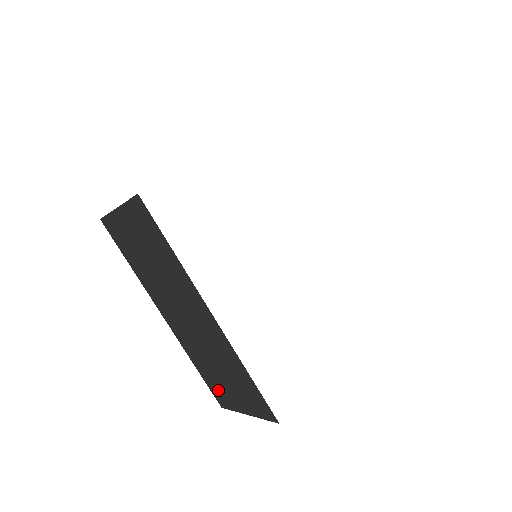
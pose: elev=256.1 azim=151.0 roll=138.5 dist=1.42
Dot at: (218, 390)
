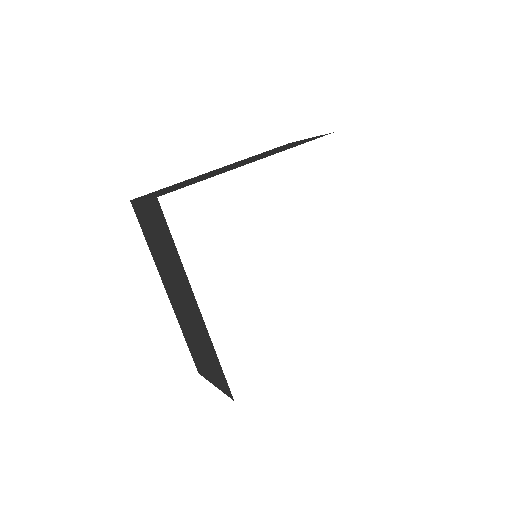
Dot at: (197, 359)
